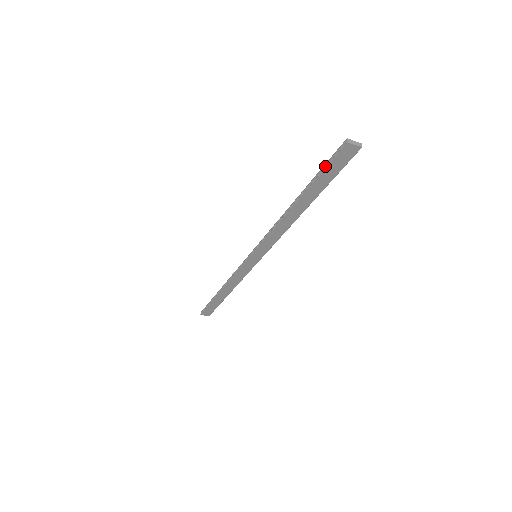
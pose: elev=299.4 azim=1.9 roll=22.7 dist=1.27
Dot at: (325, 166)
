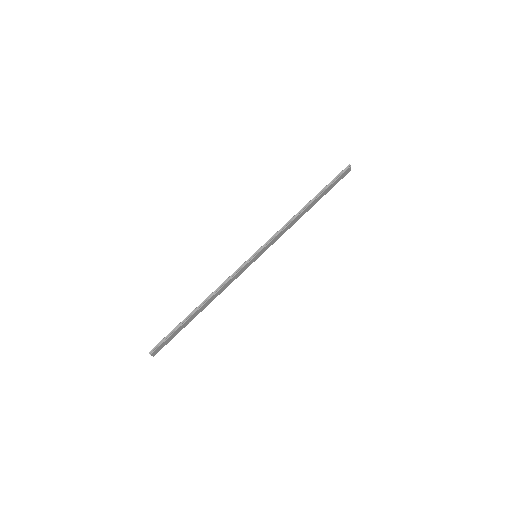
Dot at: (335, 179)
